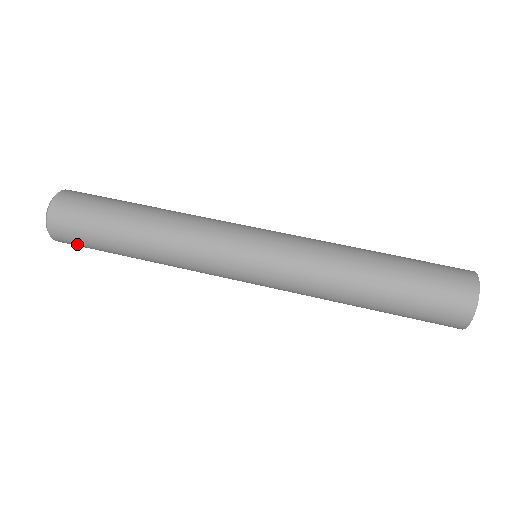
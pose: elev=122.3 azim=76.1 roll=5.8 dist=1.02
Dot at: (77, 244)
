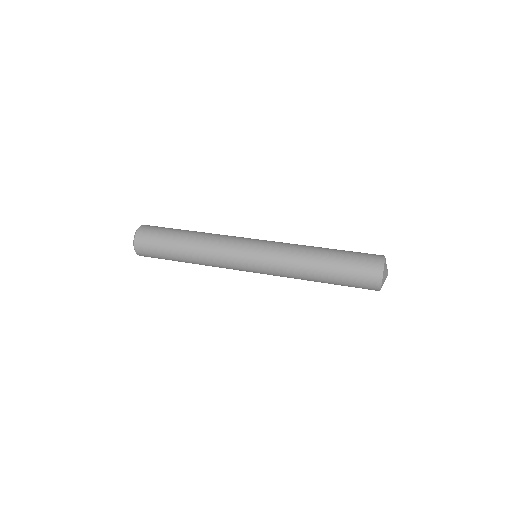
Dot at: occluded
